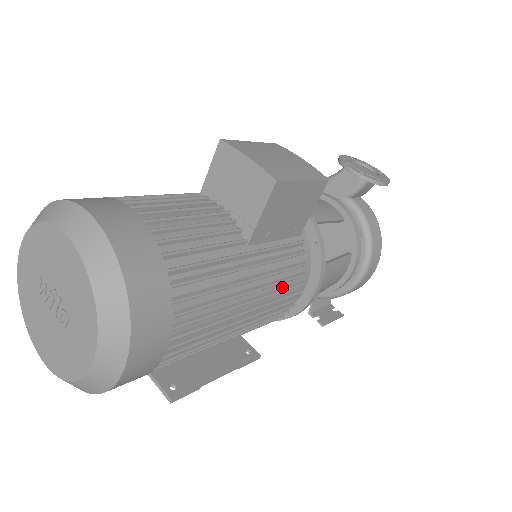
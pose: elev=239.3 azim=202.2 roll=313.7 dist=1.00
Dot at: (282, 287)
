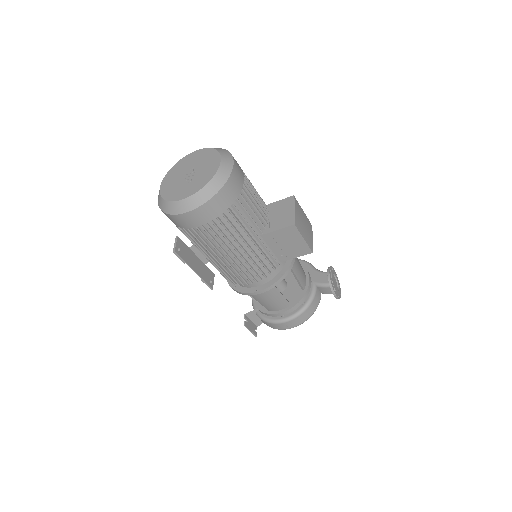
Dot at: (253, 268)
